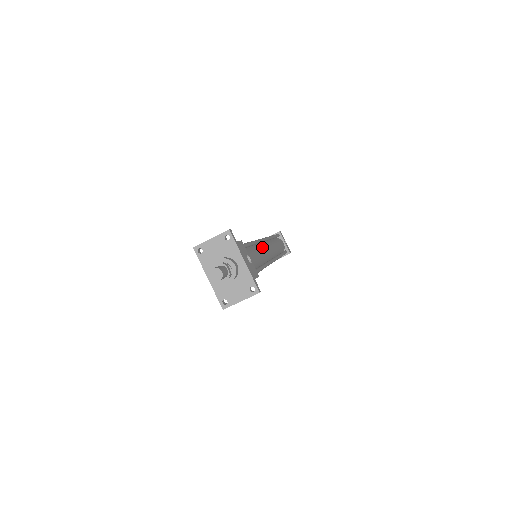
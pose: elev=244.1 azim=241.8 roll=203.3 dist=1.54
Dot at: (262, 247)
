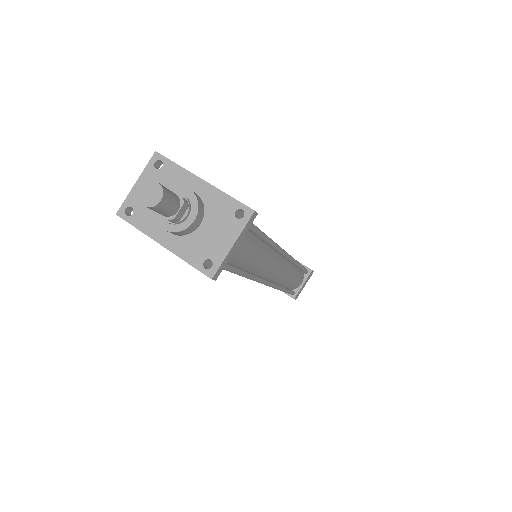
Dot at: occluded
